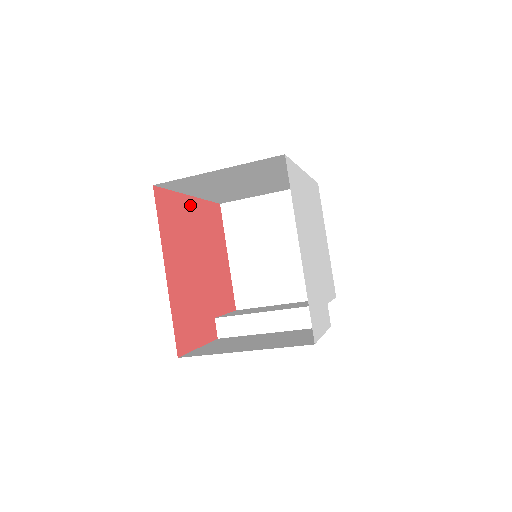
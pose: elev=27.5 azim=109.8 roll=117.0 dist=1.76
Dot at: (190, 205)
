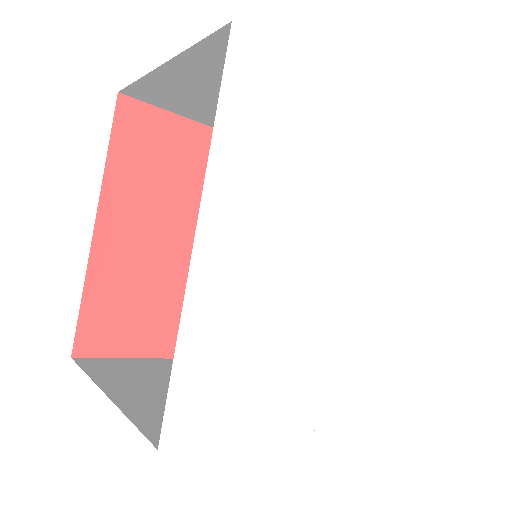
Dot at: (110, 239)
